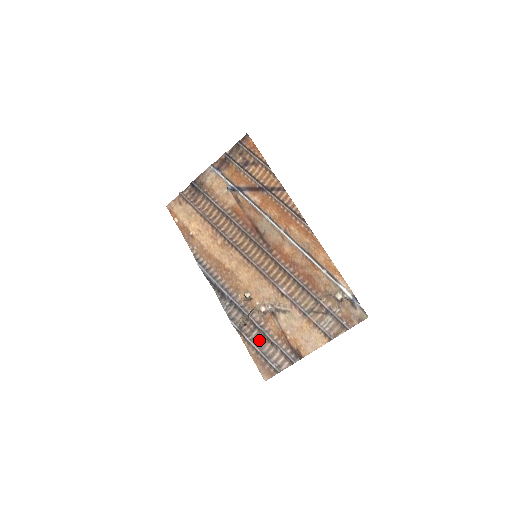
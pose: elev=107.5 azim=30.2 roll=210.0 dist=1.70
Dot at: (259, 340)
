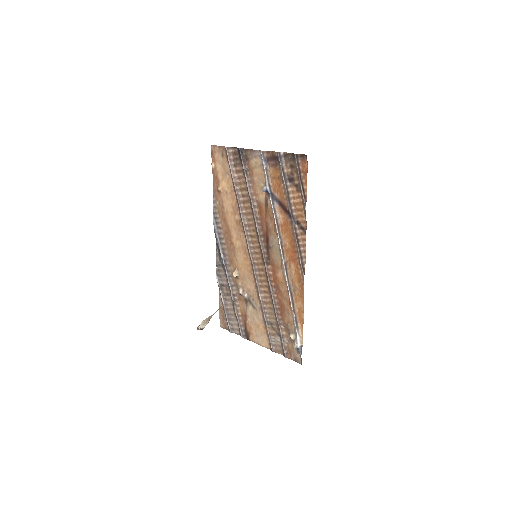
Dot at: (229, 304)
